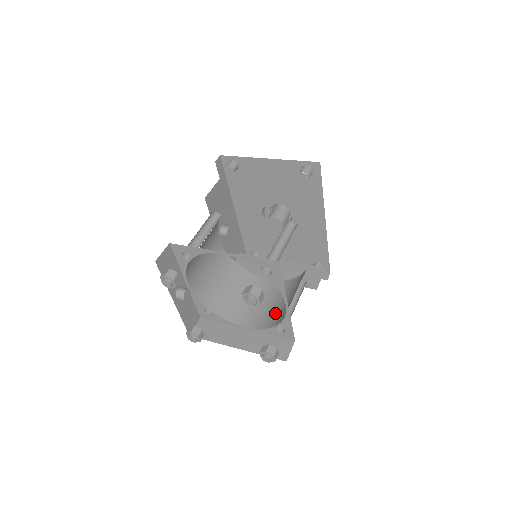
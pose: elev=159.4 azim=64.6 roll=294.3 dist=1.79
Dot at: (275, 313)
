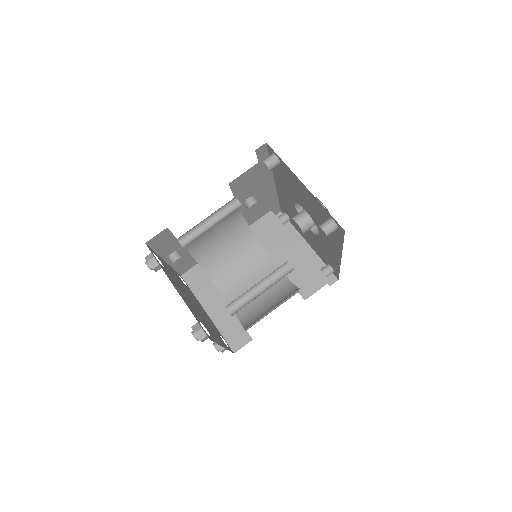
Dot at: (252, 306)
